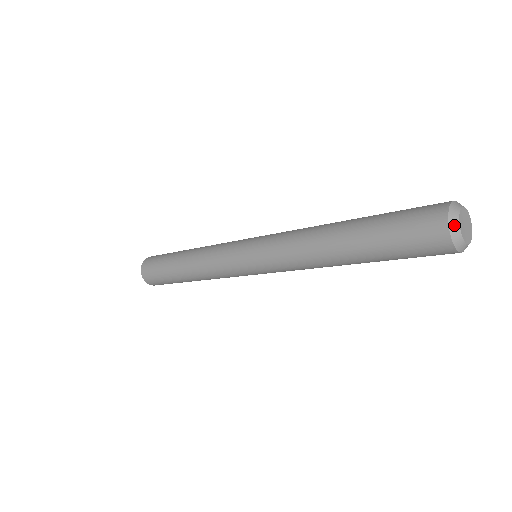
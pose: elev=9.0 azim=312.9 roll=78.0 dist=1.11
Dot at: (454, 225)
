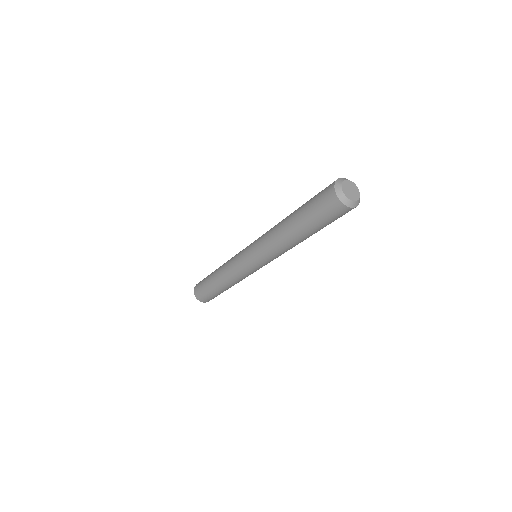
Dot at: (342, 197)
